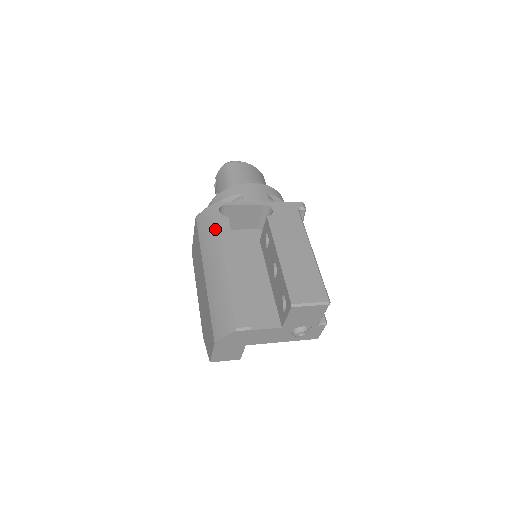
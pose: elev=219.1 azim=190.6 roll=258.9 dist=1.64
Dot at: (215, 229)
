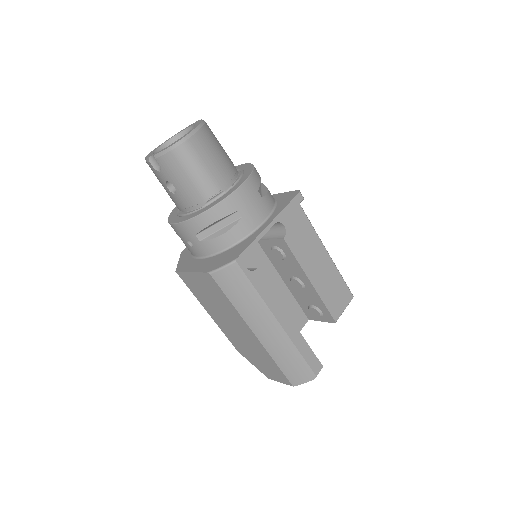
Dot at: (253, 293)
